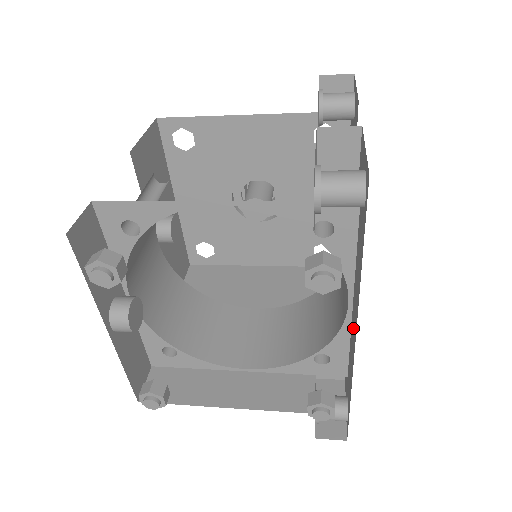
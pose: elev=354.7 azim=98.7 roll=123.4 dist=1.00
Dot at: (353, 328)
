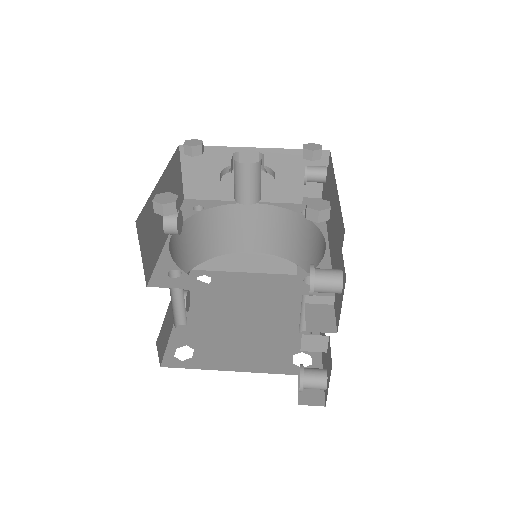
Dot at: occluded
